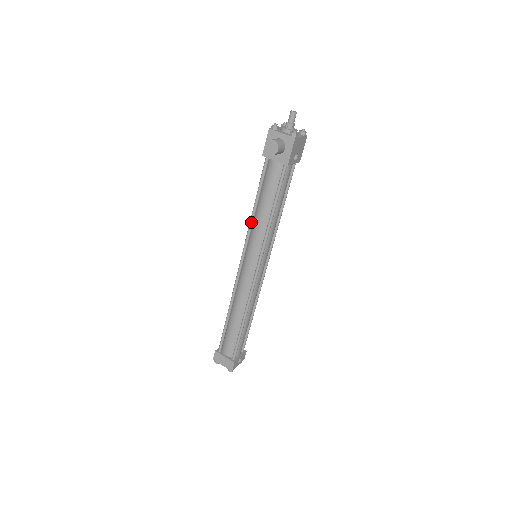
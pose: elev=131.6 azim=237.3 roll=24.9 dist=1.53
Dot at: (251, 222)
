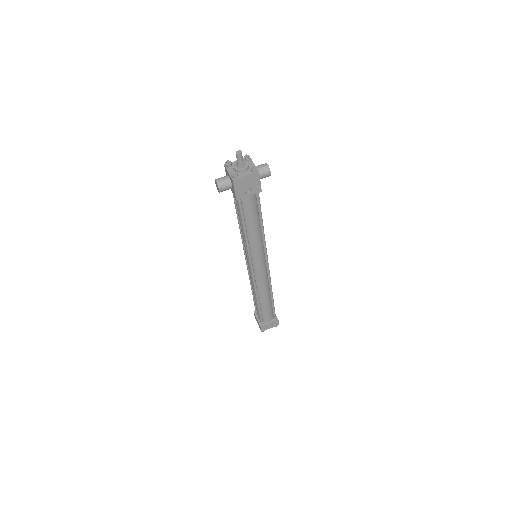
Dot at: (240, 232)
